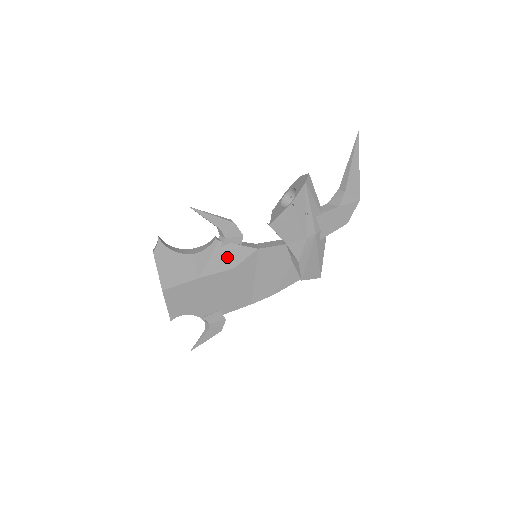
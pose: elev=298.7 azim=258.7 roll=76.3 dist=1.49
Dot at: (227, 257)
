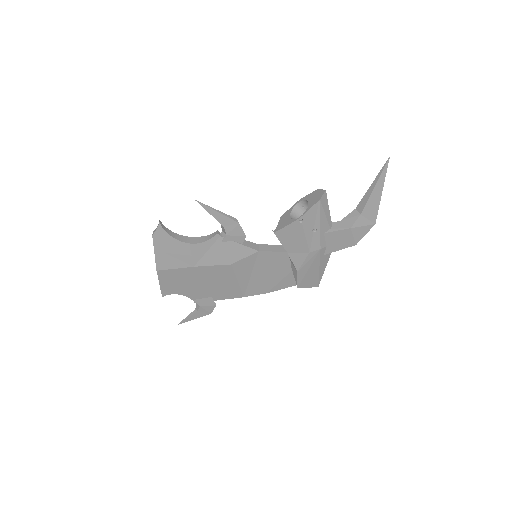
Dot at: (226, 253)
